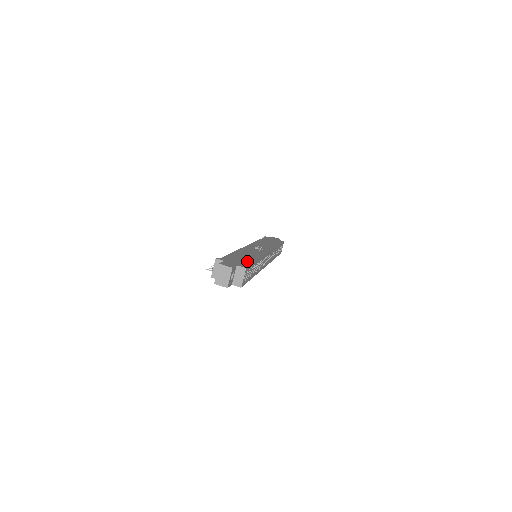
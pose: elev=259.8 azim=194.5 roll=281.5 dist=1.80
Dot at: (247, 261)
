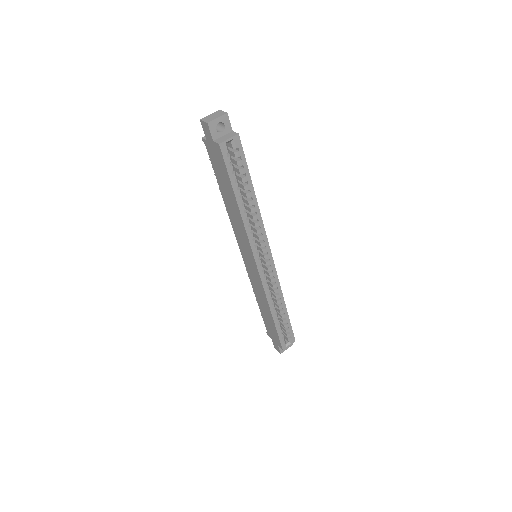
Dot at: occluded
